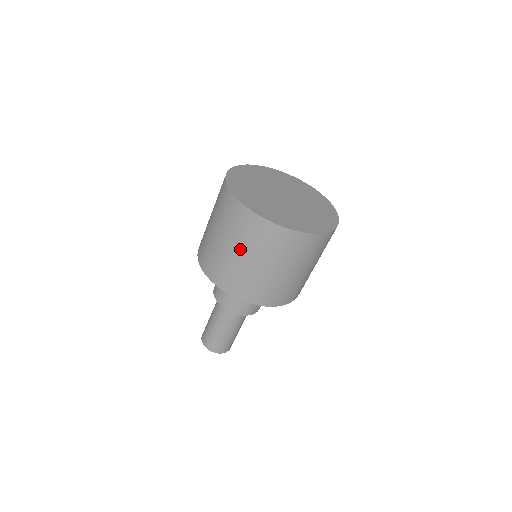
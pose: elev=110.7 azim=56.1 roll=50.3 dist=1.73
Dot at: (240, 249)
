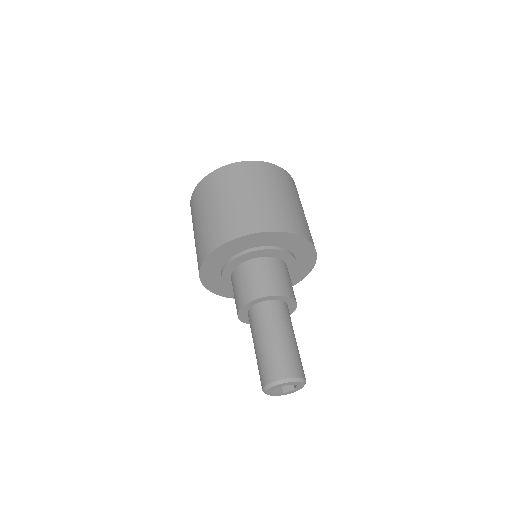
Dot at: (252, 190)
